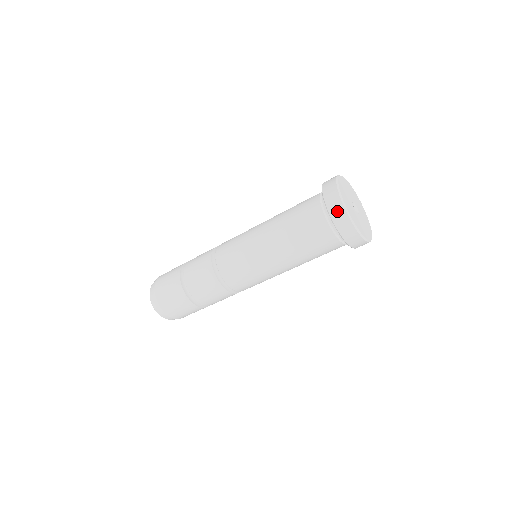
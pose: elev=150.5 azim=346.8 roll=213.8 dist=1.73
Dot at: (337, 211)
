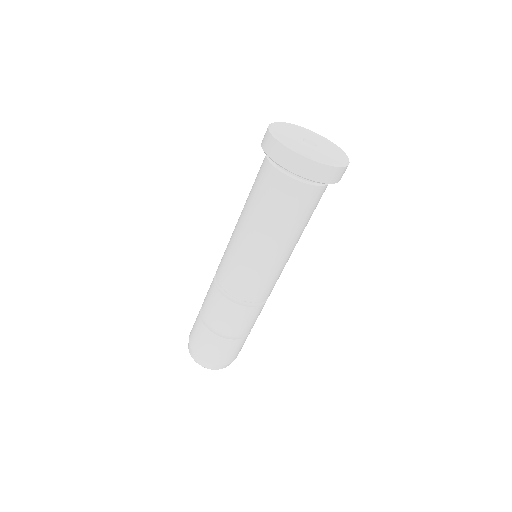
Dot at: (284, 156)
